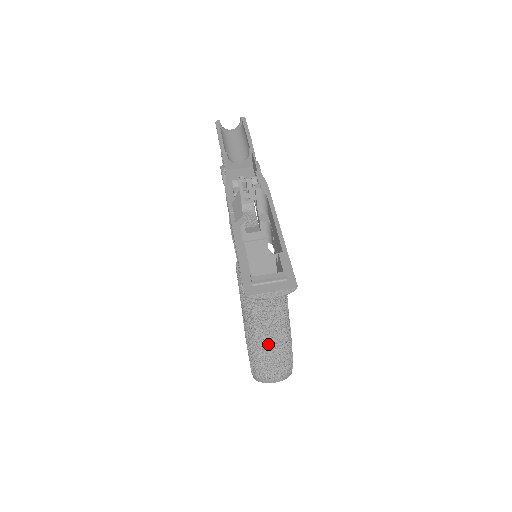
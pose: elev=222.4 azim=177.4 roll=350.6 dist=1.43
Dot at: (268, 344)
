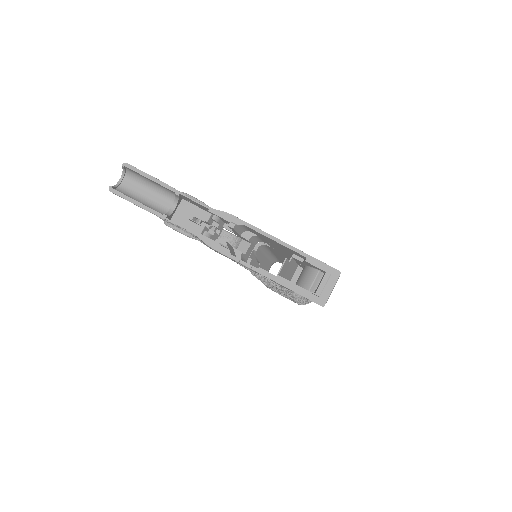
Dot at: occluded
